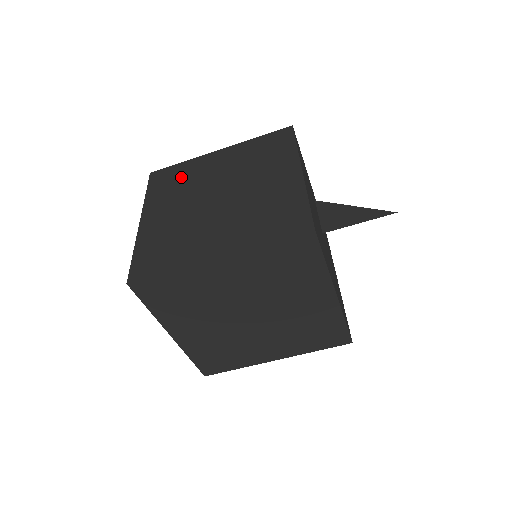
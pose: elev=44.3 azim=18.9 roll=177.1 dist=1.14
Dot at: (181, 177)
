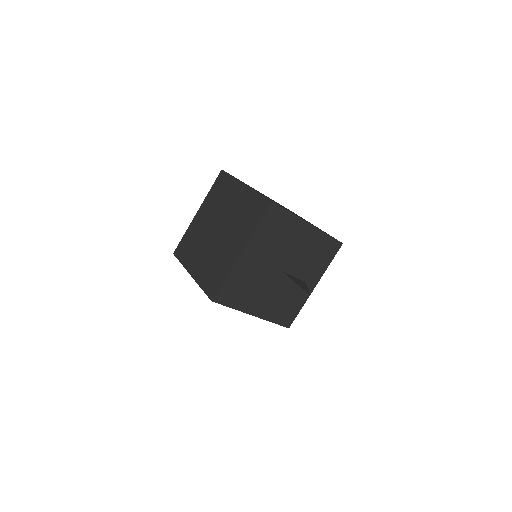
Dot at: occluded
